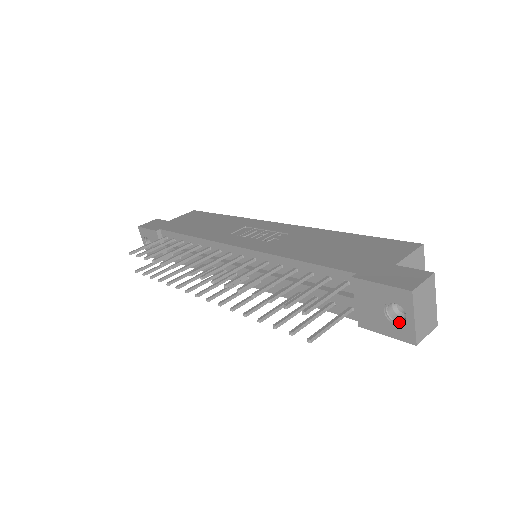
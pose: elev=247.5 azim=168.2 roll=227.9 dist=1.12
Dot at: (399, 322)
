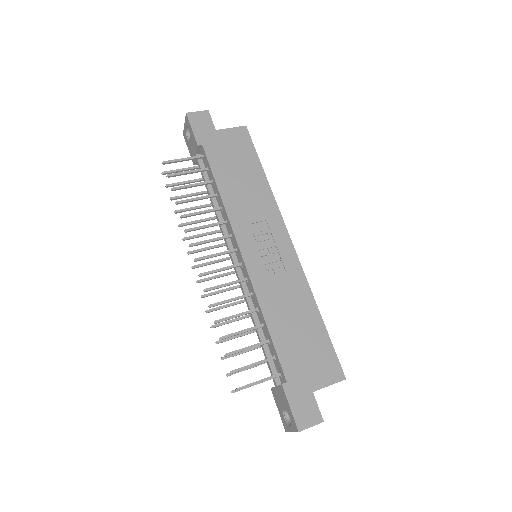
Dot at: (287, 420)
